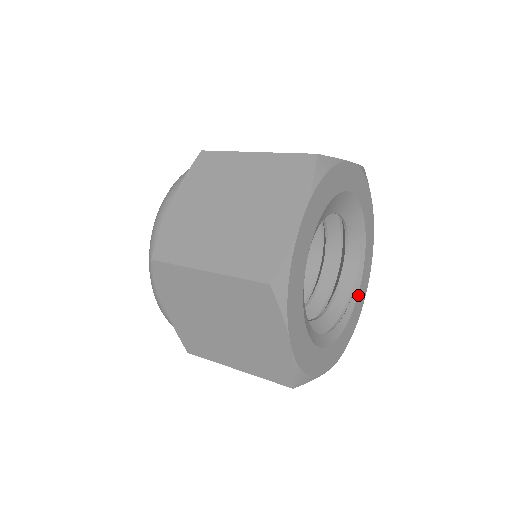
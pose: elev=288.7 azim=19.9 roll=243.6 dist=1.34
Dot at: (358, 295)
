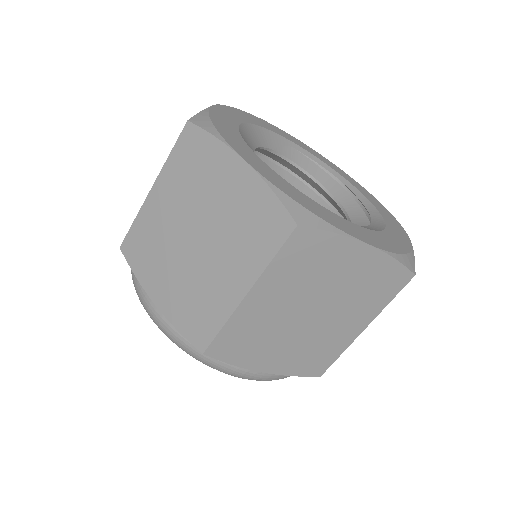
Dot at: (346, 179)
